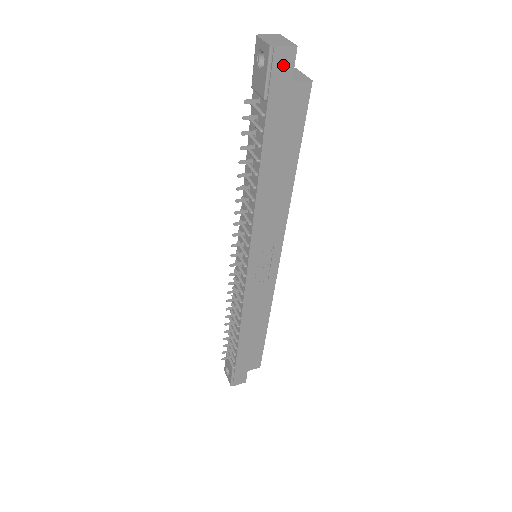
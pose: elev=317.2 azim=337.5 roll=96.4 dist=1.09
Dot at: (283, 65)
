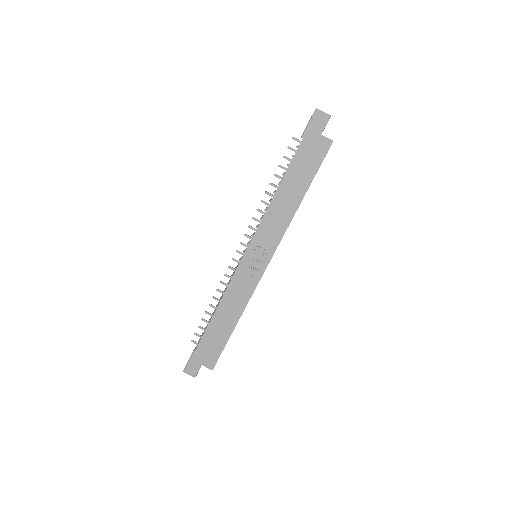
Dot at: (319, 122)
